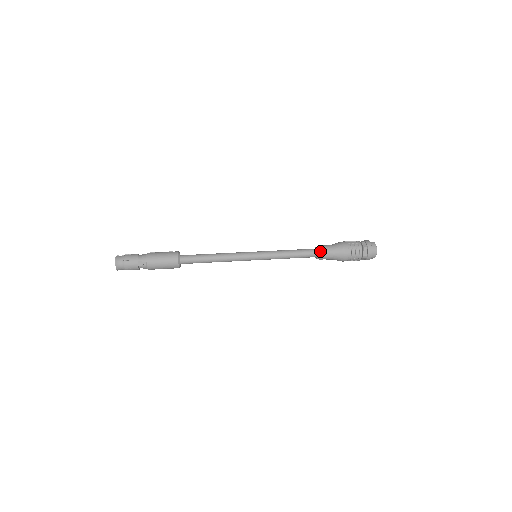
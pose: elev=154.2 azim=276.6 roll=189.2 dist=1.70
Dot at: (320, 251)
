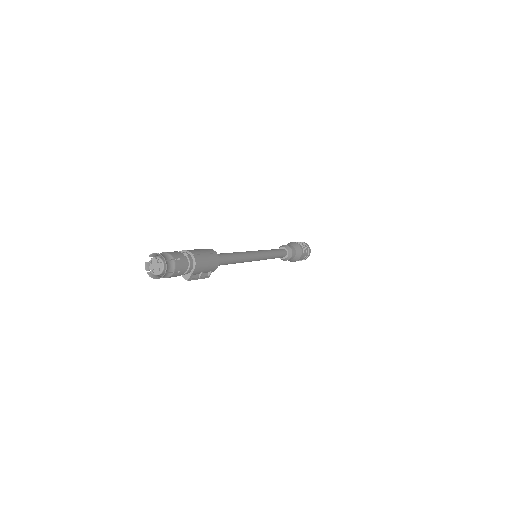
Dot at: (284, 246)
